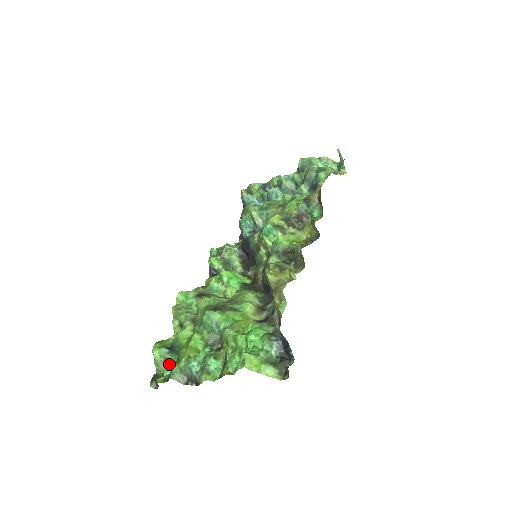
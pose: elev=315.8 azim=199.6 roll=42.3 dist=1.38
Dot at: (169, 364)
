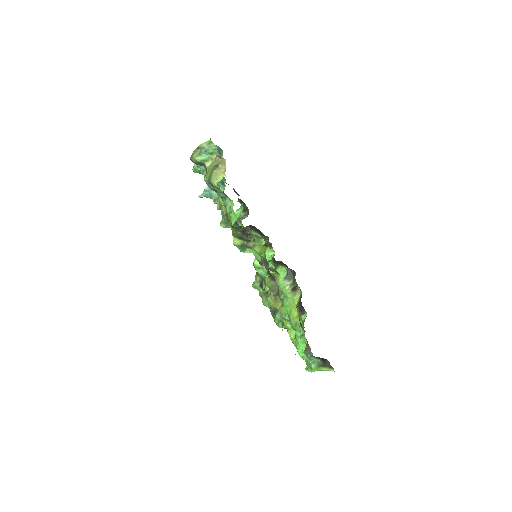
Dot at: occluded
